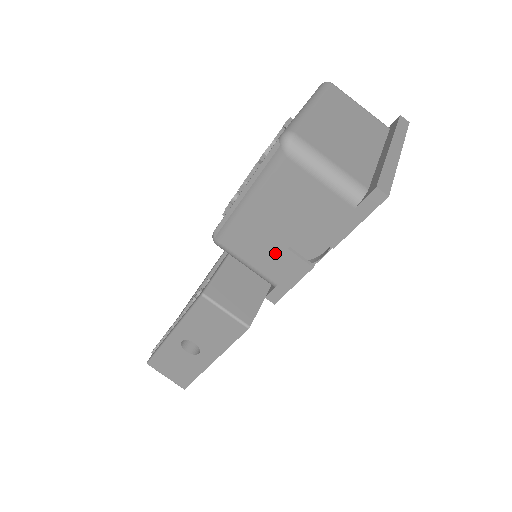
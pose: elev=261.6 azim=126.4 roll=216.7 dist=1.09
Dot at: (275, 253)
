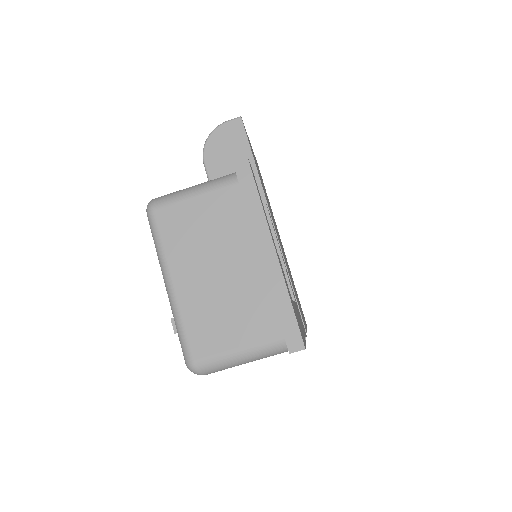
Dot at: occluded
